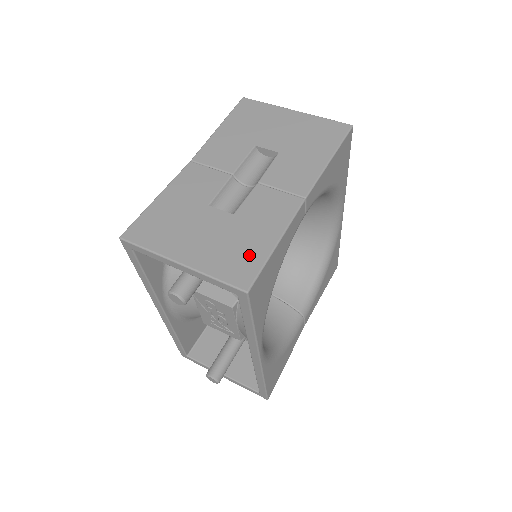
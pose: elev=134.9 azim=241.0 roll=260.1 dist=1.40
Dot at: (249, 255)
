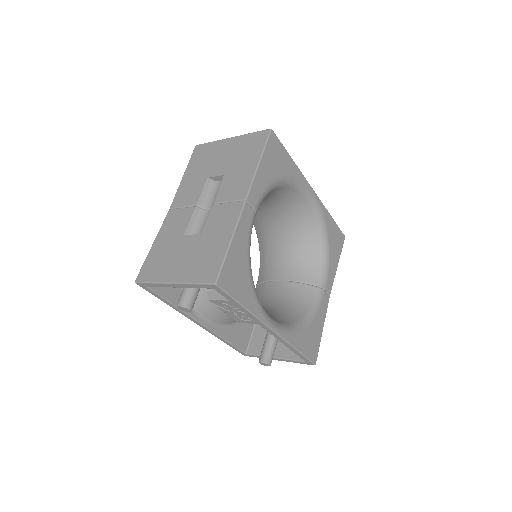
Dot at: (213, 258)
